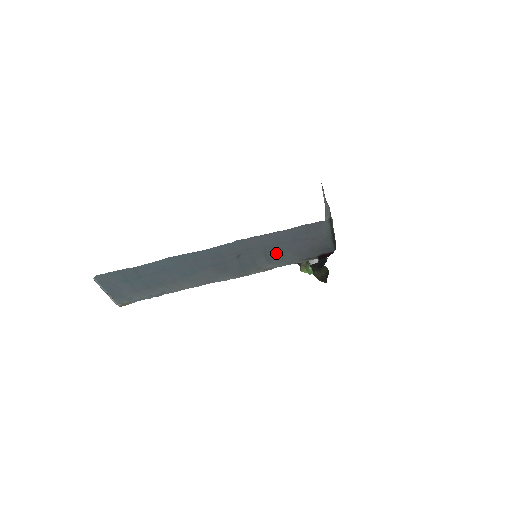
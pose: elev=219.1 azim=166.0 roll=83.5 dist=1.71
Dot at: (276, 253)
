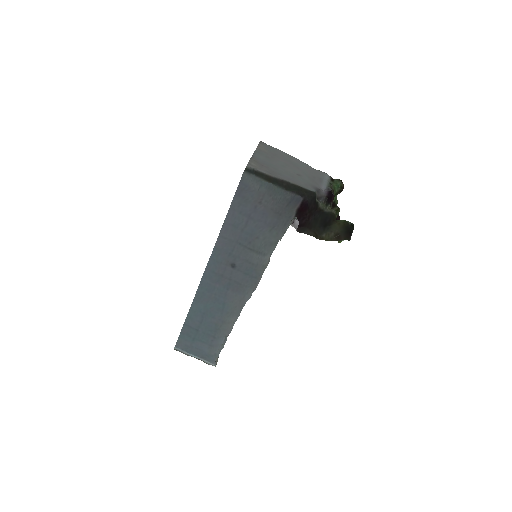
Dot at: (256, 241)
